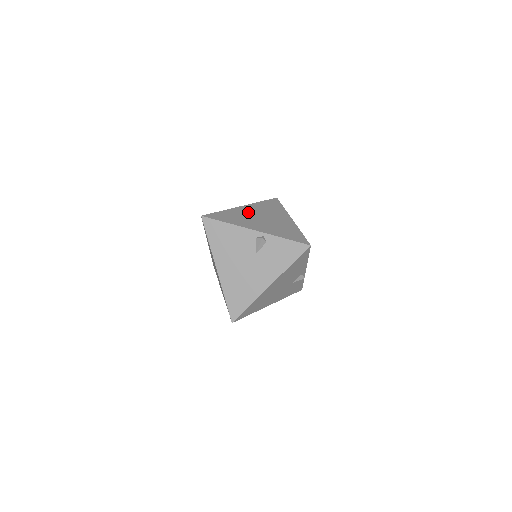
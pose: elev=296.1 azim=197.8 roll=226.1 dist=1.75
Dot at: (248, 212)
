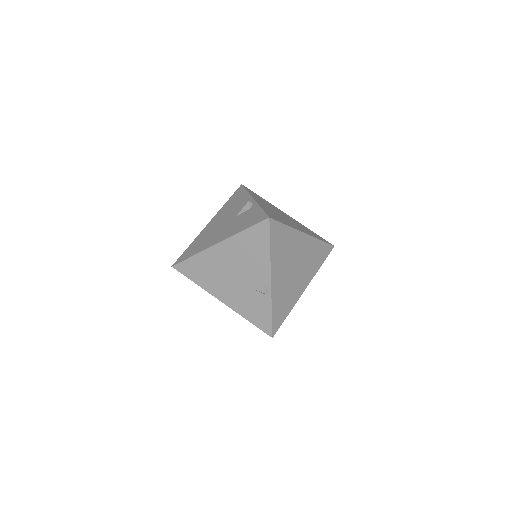
Dot at: (281, 212)
